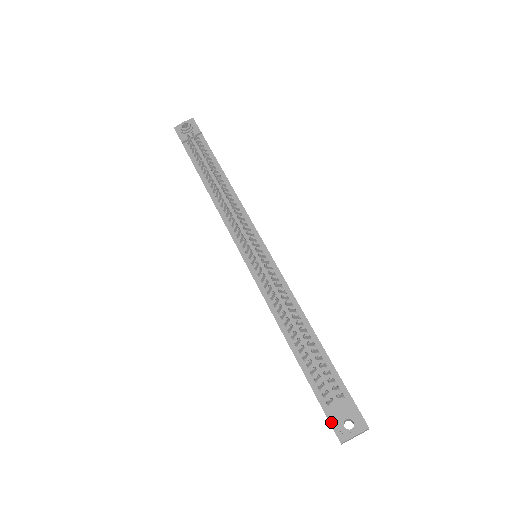
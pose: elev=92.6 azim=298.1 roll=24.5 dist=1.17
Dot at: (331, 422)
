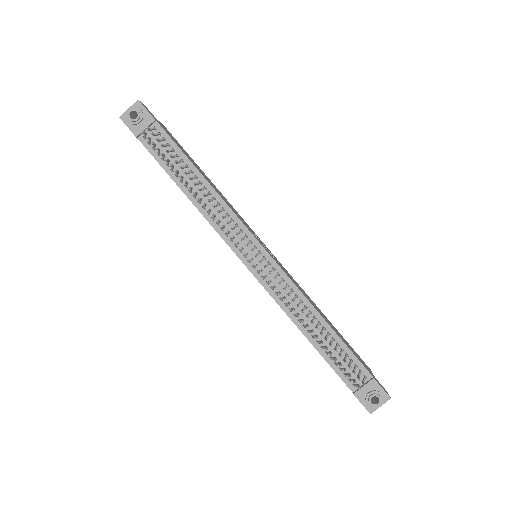
Dot at: (360, 400)
